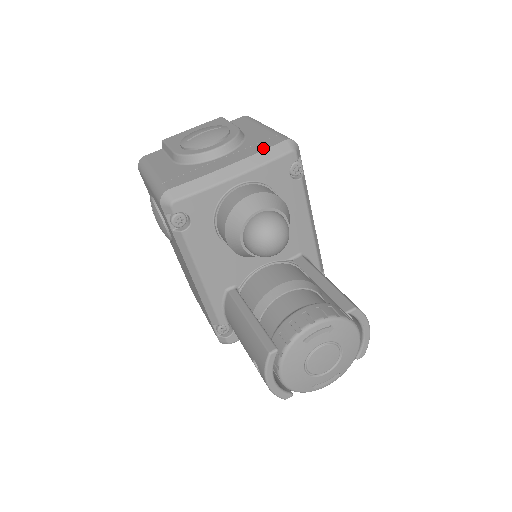
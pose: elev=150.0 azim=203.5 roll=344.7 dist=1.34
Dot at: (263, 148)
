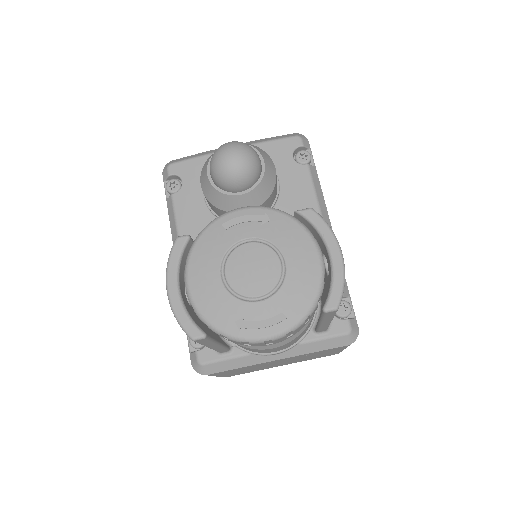
Dot at: occluded
